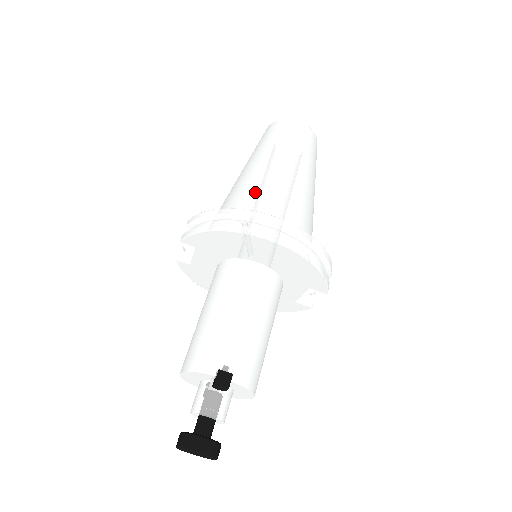
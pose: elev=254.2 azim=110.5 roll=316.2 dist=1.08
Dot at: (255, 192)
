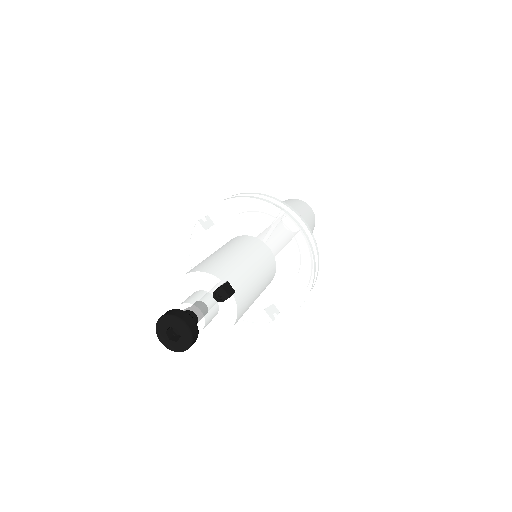
Dot at: occluded
